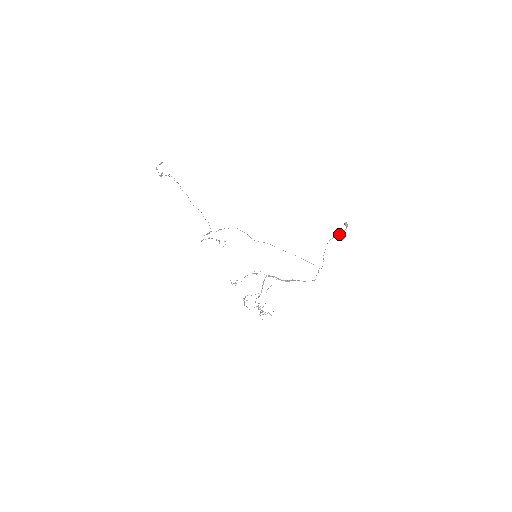
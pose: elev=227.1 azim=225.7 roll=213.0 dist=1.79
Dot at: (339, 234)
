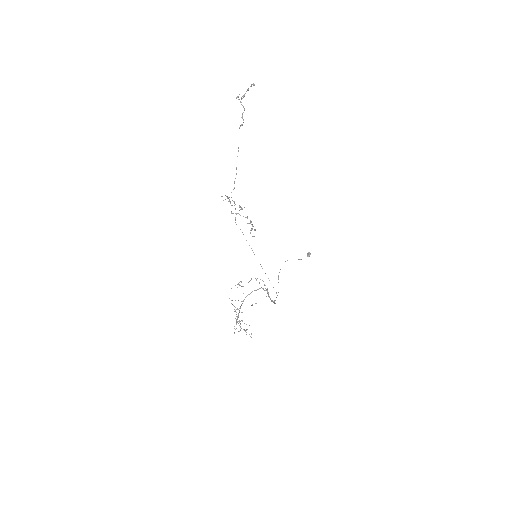
Dot at: (298, 259)
